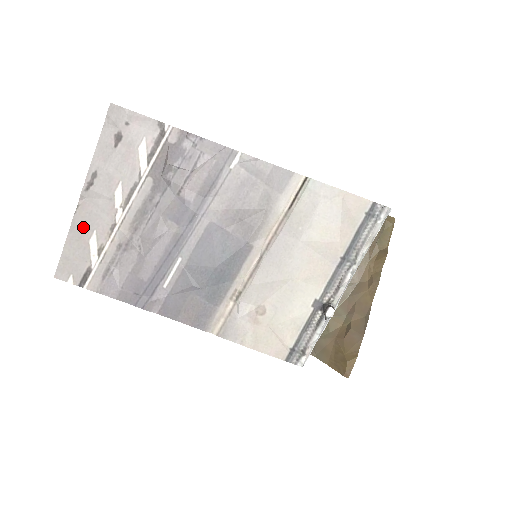
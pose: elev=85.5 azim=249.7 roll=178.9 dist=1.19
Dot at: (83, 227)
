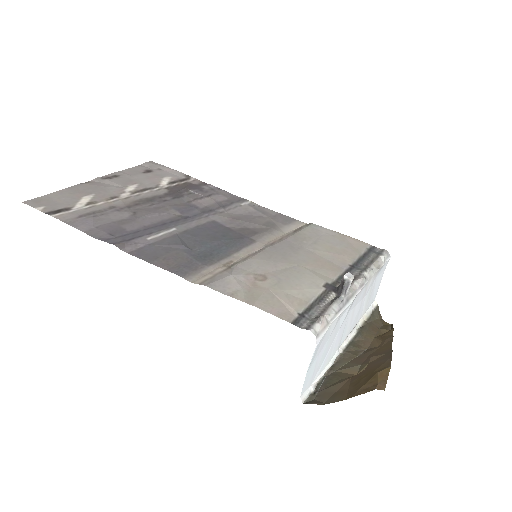
Dot at: (83, 190)
